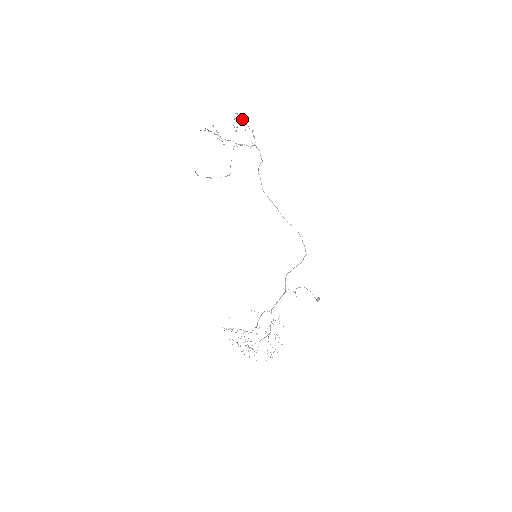
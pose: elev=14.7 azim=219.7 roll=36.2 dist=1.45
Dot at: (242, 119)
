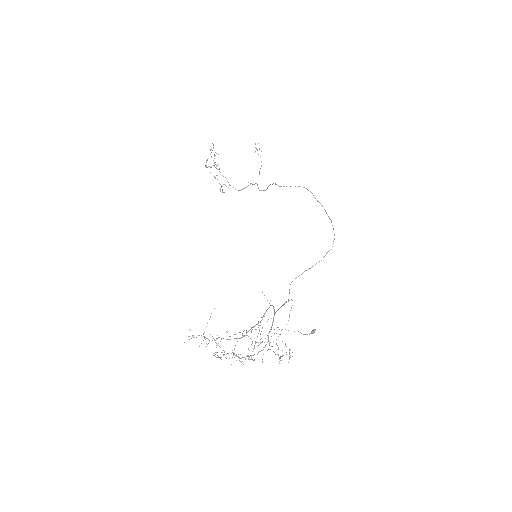
Dot at: occluded
